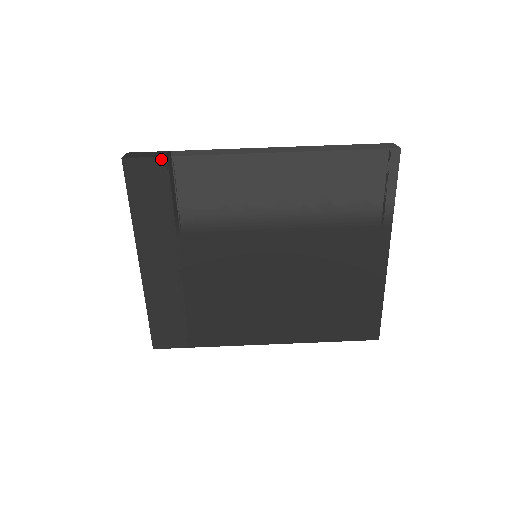
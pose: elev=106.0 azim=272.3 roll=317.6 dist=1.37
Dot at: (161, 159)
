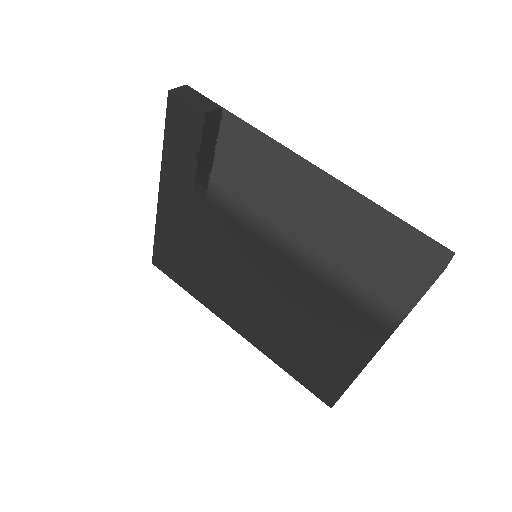
Dot at: (200, 113)
